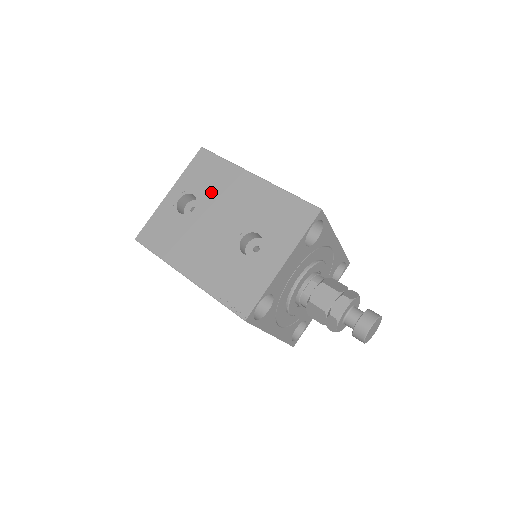
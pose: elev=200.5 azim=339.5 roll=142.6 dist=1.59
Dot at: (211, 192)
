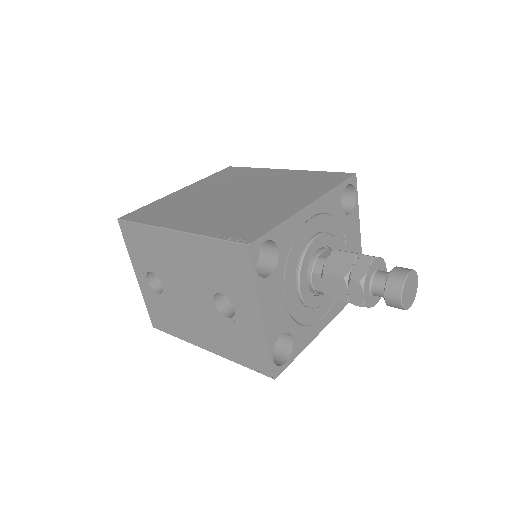
Dot at: (159, 264)
